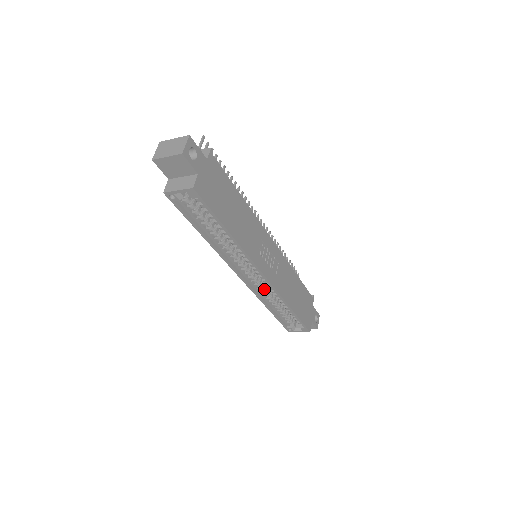
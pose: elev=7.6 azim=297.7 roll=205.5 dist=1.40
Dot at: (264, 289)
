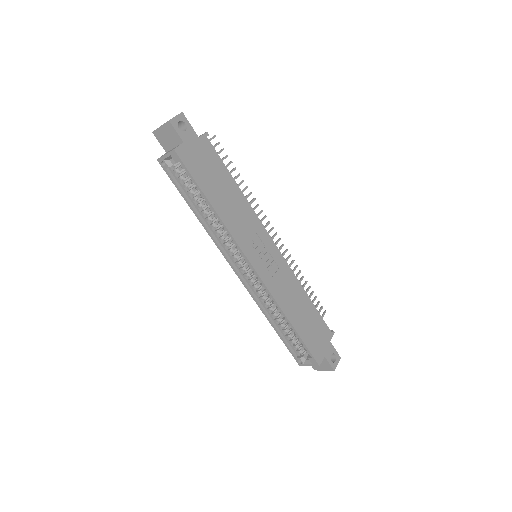
Dot at: (263, 294)
